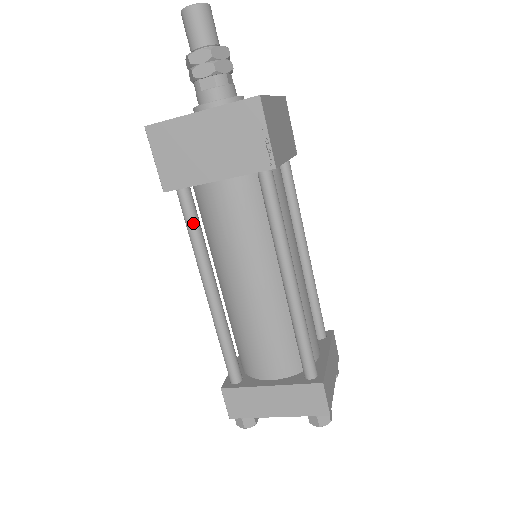
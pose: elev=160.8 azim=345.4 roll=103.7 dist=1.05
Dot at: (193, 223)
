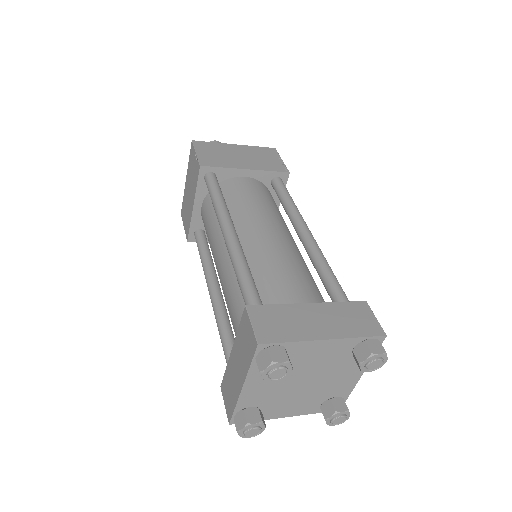
Dot at: (200, 250)
